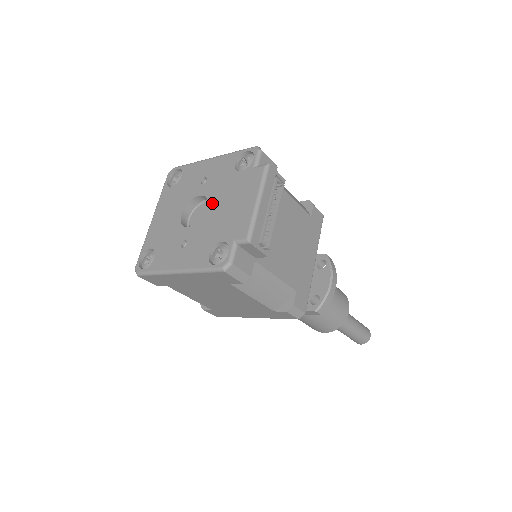
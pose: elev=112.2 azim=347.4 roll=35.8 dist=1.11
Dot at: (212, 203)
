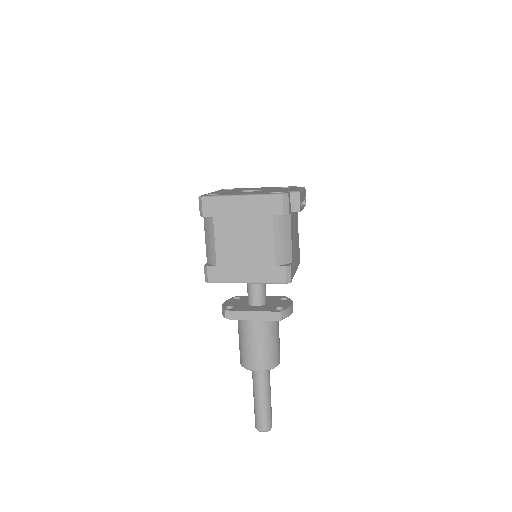
Dot at: occluded
